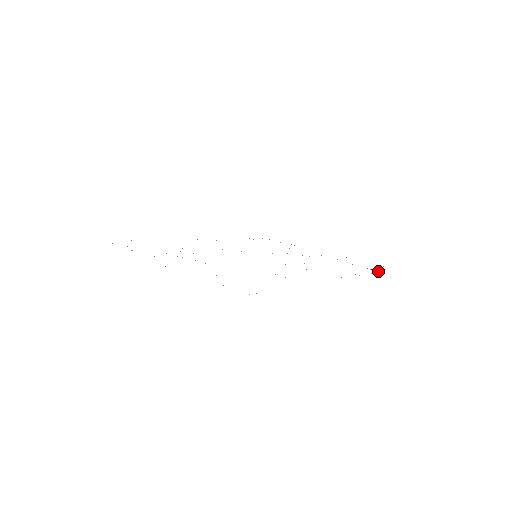
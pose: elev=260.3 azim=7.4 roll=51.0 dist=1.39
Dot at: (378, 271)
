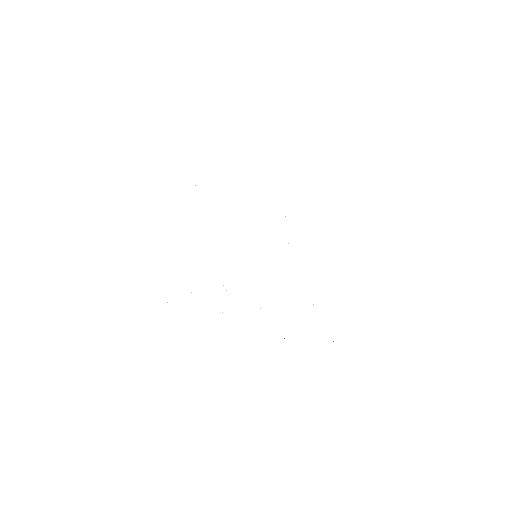
Dot at: occluded
